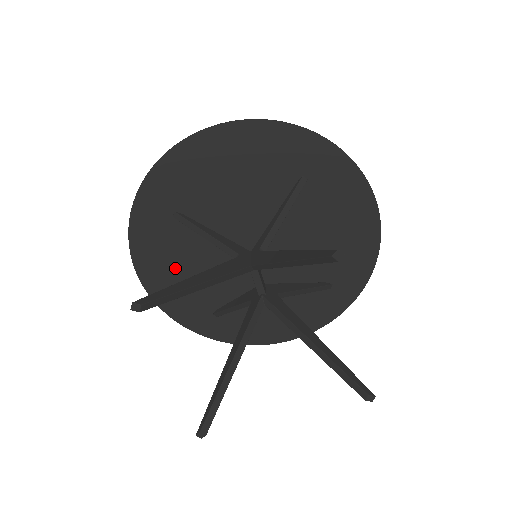
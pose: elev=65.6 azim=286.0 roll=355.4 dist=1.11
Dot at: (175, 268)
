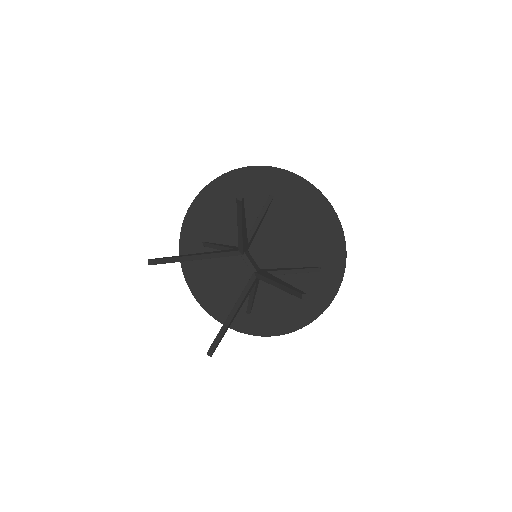
Dot at: (213, 283)
